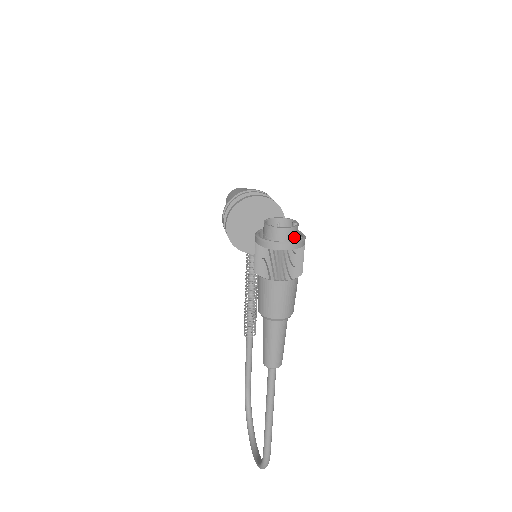
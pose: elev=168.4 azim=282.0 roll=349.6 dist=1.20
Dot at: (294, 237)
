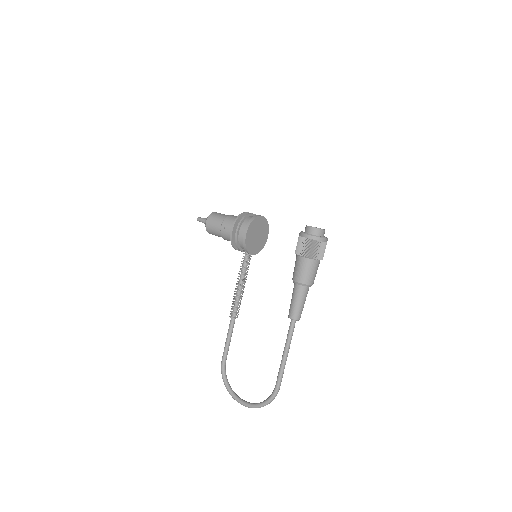
Dot at: (323, 236)
